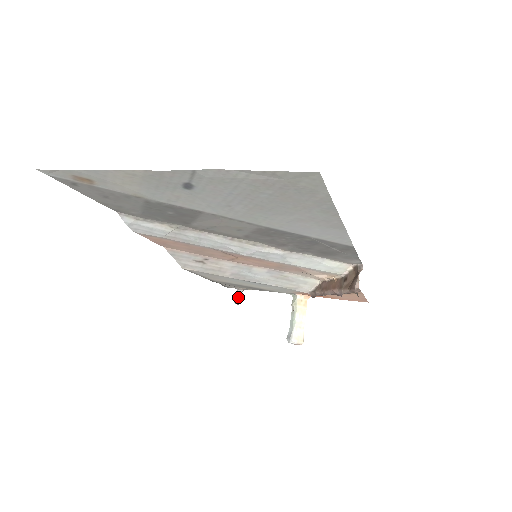
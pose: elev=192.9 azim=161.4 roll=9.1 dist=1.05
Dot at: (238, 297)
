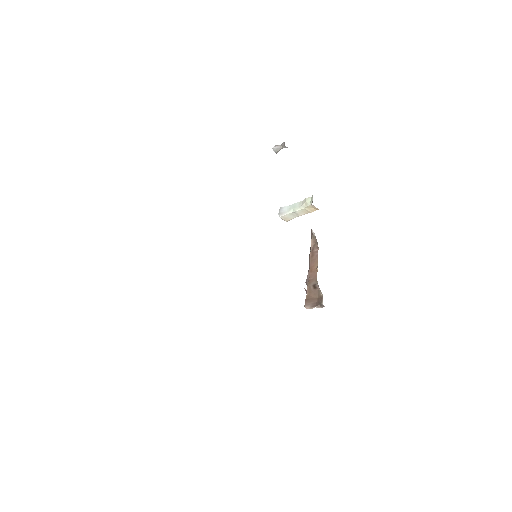
Dot at: (279, 147)
